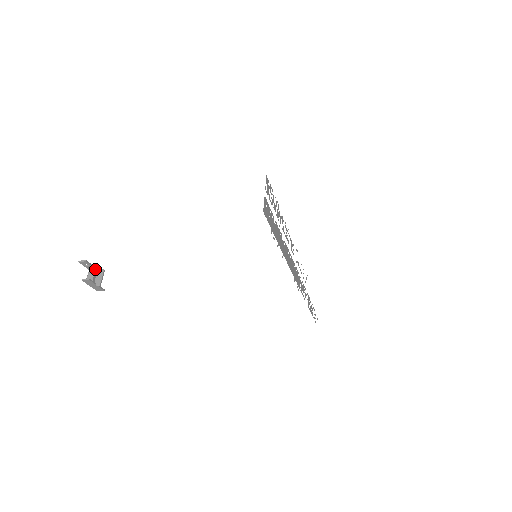
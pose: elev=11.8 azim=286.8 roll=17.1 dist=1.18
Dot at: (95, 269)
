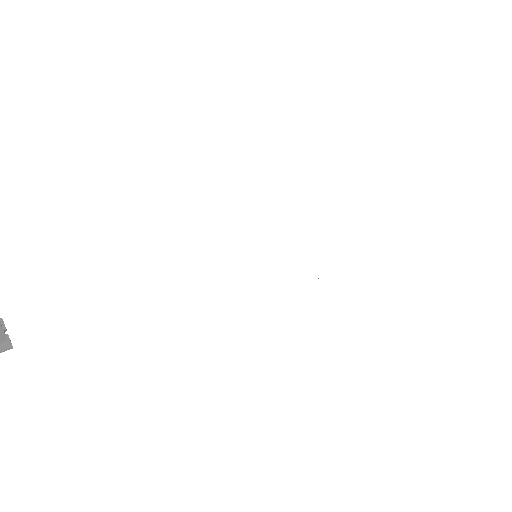
Dot at: (0, 327)
